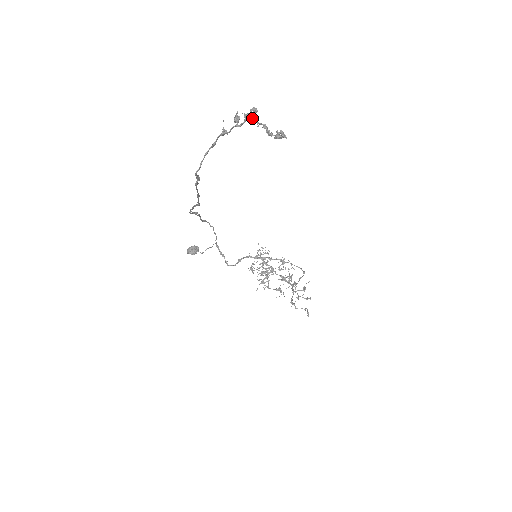
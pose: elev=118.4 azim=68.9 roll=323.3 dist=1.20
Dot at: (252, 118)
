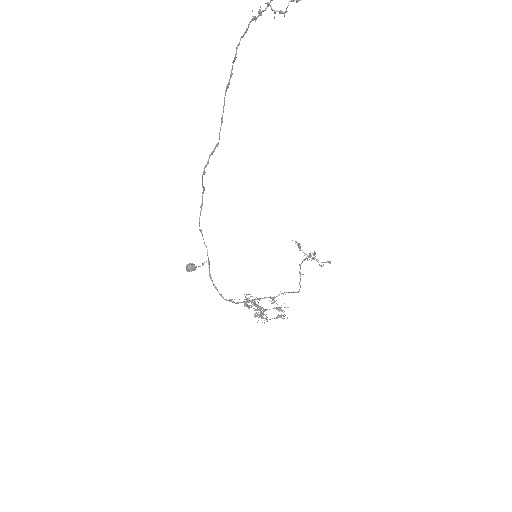
Dot at: (271, 8)
